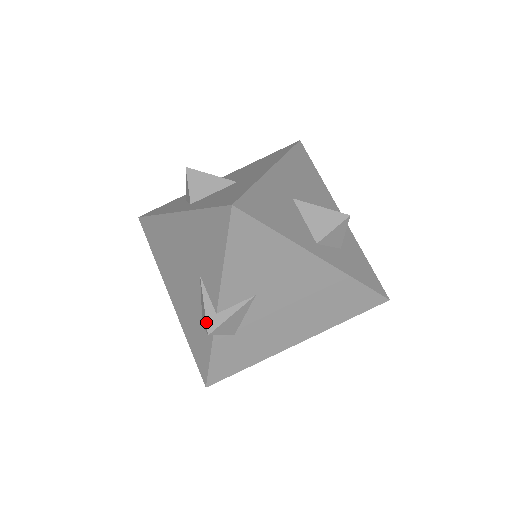
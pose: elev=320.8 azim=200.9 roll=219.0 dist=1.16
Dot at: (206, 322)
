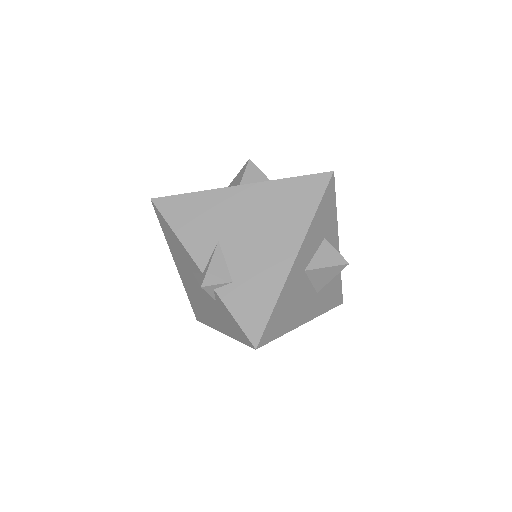
Dot at: (199, 284)
